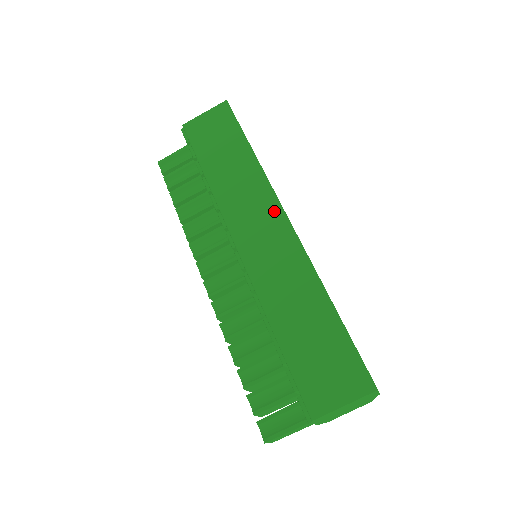
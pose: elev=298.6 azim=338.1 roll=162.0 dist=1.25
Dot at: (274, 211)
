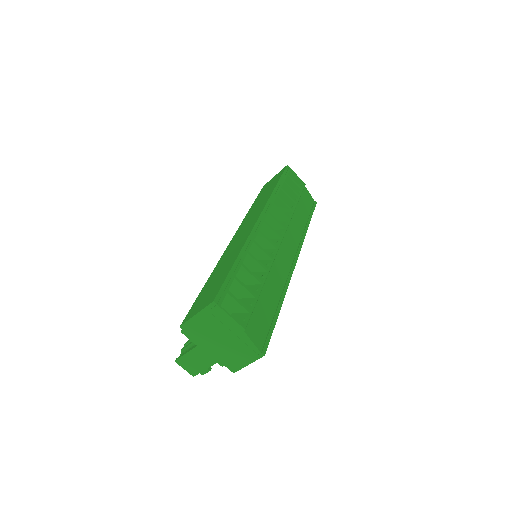
Dot at: (257, 215)
